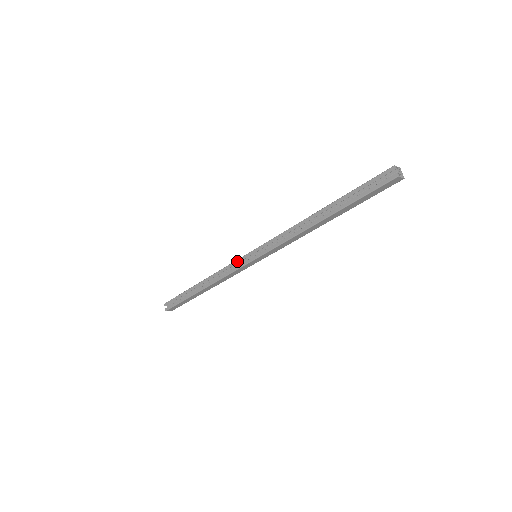
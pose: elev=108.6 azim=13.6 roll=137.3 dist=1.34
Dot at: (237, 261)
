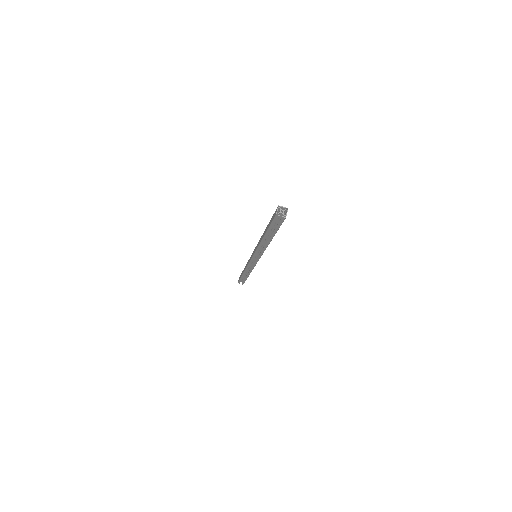
Dot at: (250, 263)
